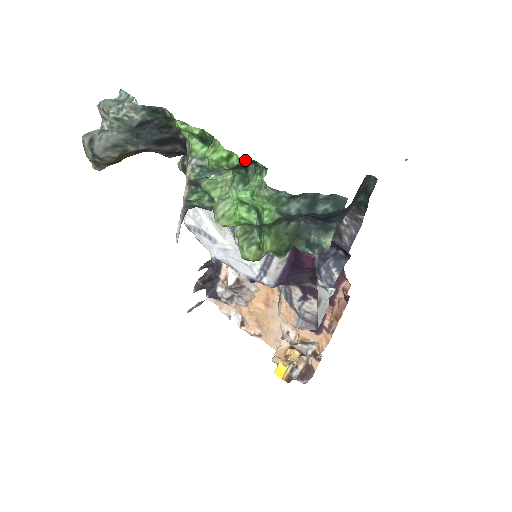
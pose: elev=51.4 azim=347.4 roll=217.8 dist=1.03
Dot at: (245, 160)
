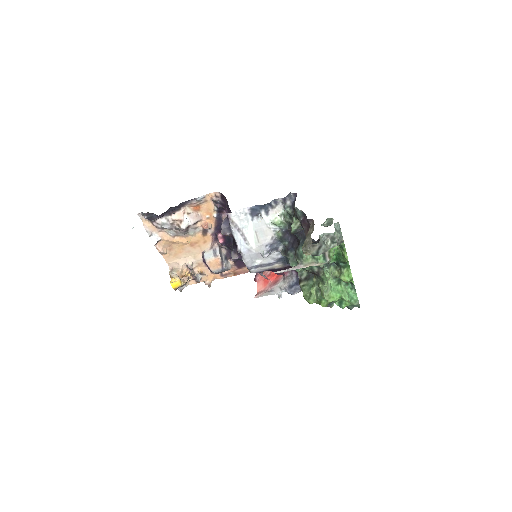
Dot at: (353, 284)
